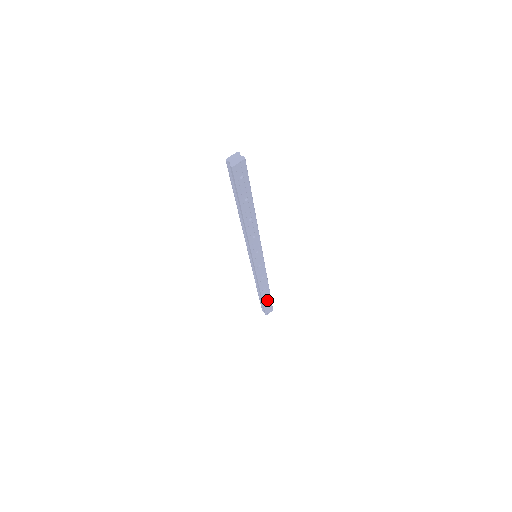
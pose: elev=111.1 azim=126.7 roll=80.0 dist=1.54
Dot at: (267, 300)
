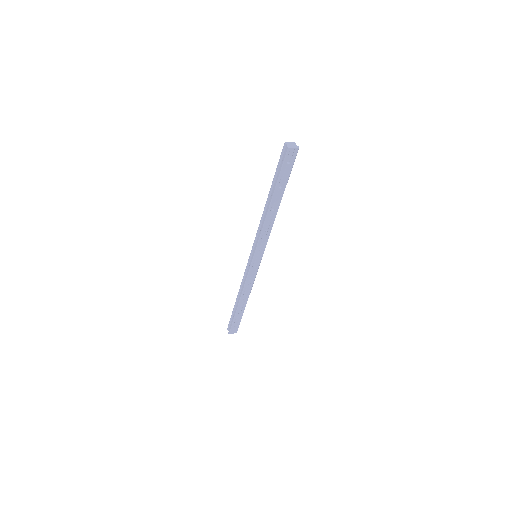
Dot at: (239, 315)
